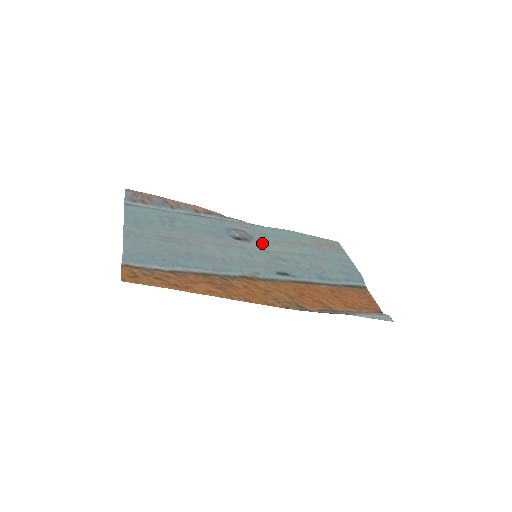
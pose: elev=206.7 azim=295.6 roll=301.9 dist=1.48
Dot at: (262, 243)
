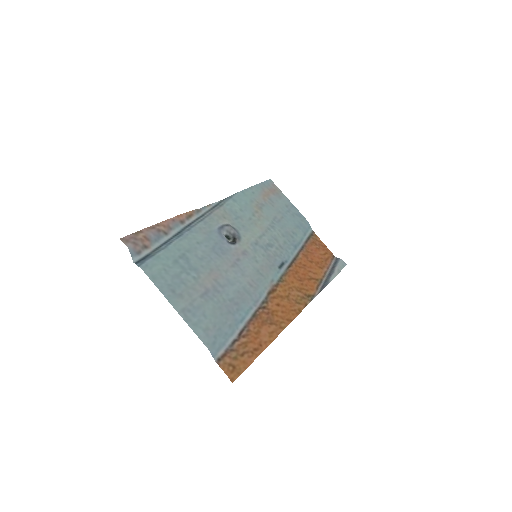
Dot at: (246, 232)
